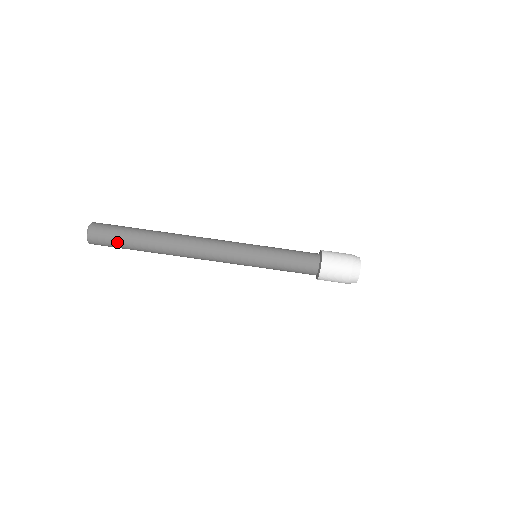
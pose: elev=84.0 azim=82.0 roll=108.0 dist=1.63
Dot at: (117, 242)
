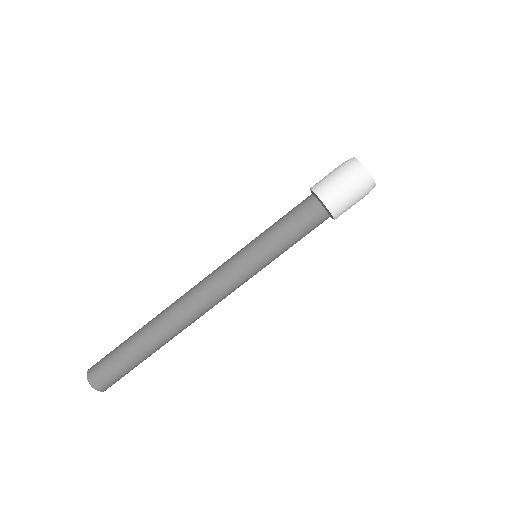
Dot at: (115, 359)
